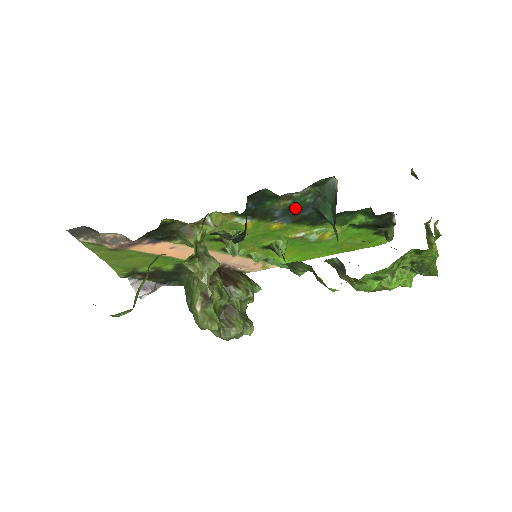
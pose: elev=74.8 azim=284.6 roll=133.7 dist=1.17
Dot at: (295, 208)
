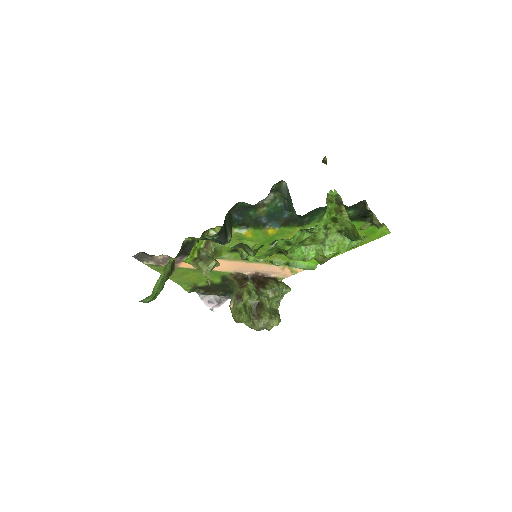
Dot at: (274, 213)
